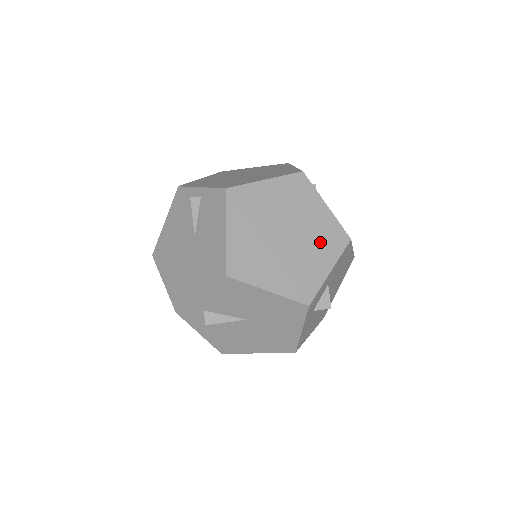
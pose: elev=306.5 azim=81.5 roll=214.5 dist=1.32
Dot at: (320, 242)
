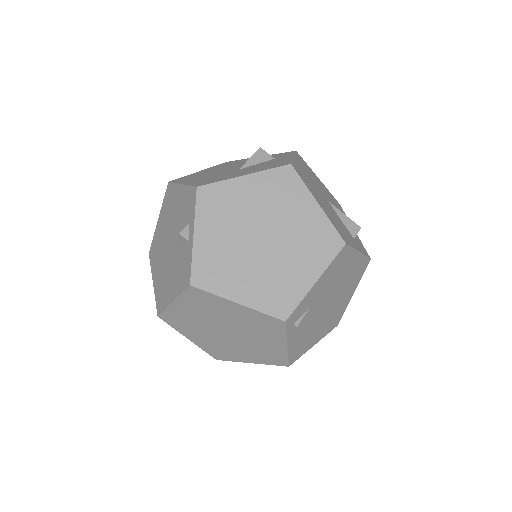
Dot at: (257, 352)
